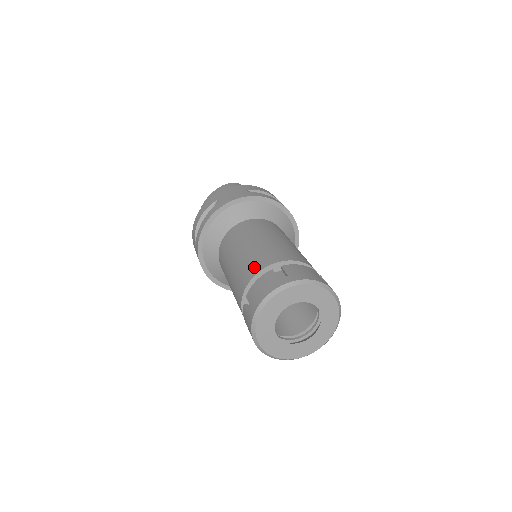
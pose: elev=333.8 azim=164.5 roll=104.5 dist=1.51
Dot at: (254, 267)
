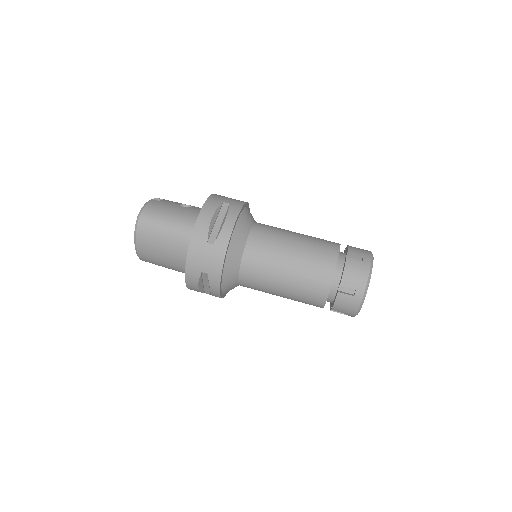
Dot at: (318, 296)
